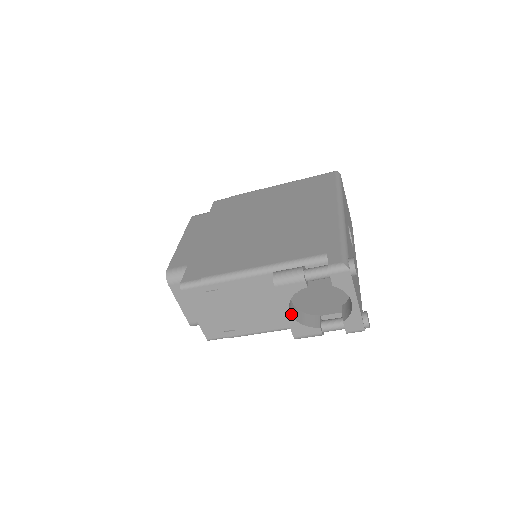
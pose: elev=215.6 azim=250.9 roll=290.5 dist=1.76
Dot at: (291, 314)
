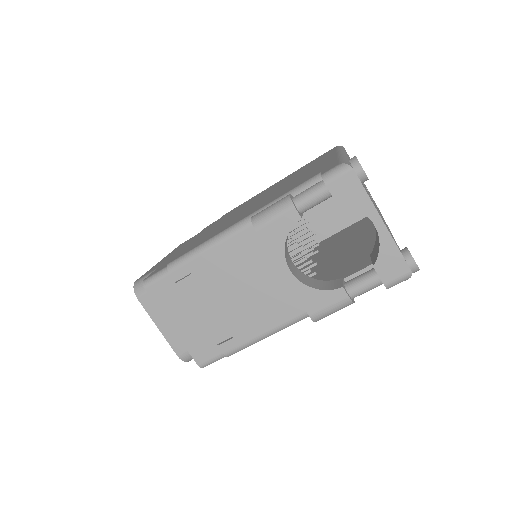
Dot at: (293, 275)
